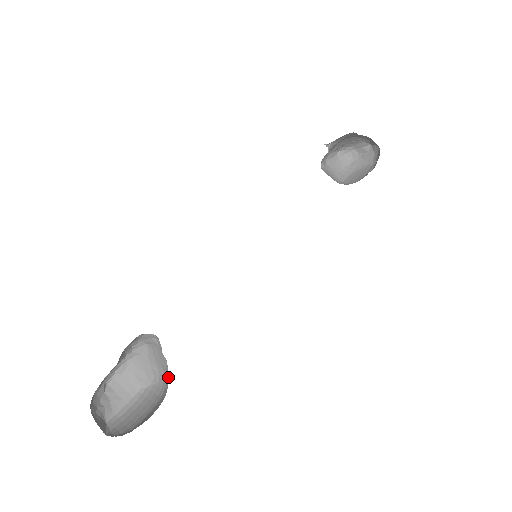
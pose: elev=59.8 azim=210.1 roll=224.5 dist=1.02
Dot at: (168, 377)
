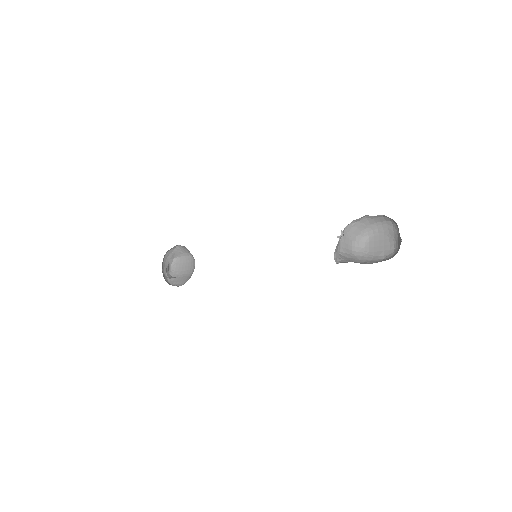
Dot at: occluded
